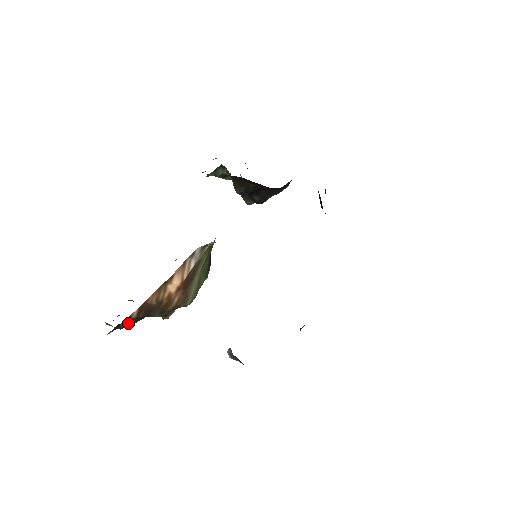
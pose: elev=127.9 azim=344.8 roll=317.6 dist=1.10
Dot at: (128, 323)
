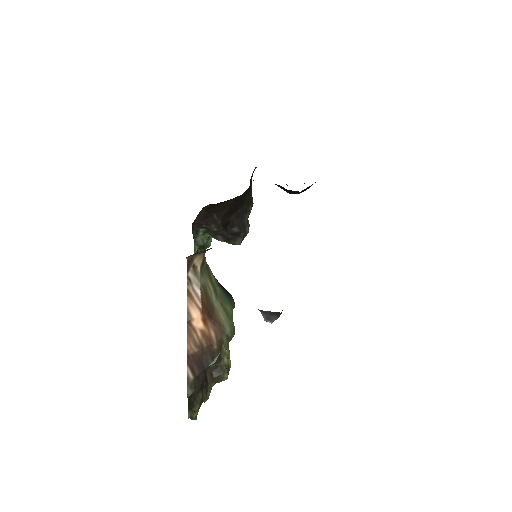
Dot at: (192, 389)
